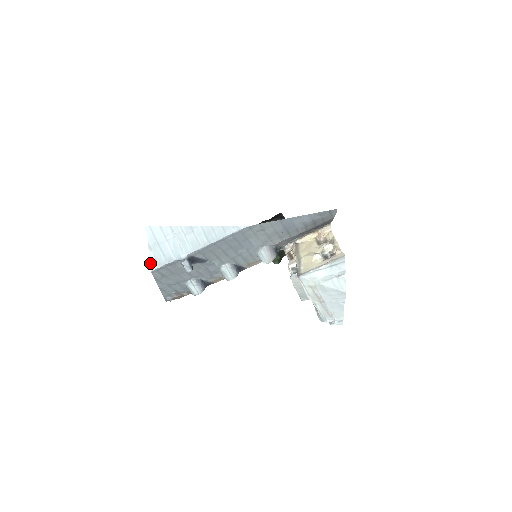
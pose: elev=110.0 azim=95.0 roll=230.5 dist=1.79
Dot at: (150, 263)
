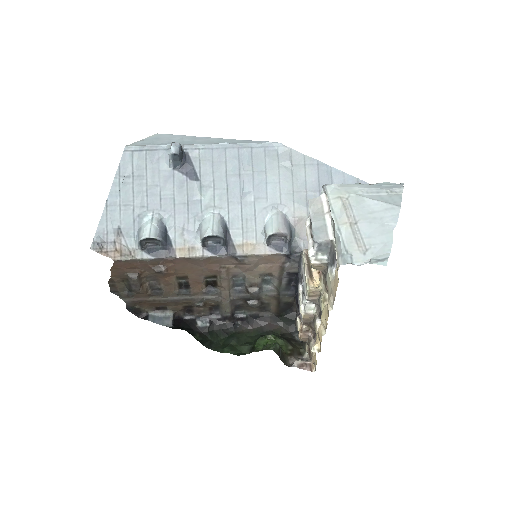
Dot at: (132, 143)
